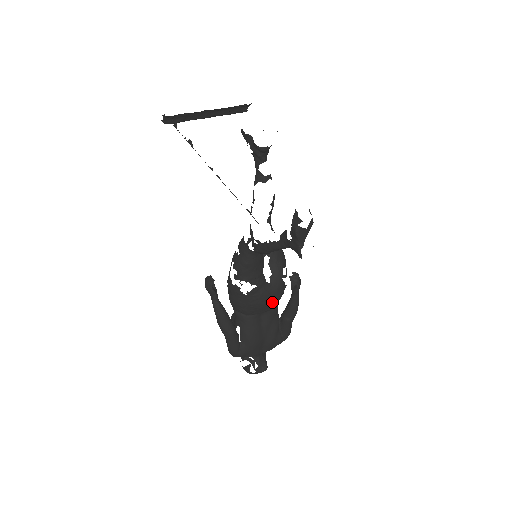
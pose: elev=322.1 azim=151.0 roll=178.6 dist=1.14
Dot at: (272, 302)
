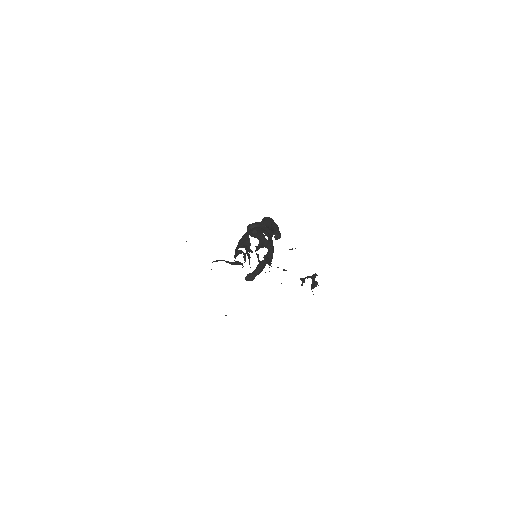
Dot at: occluded
